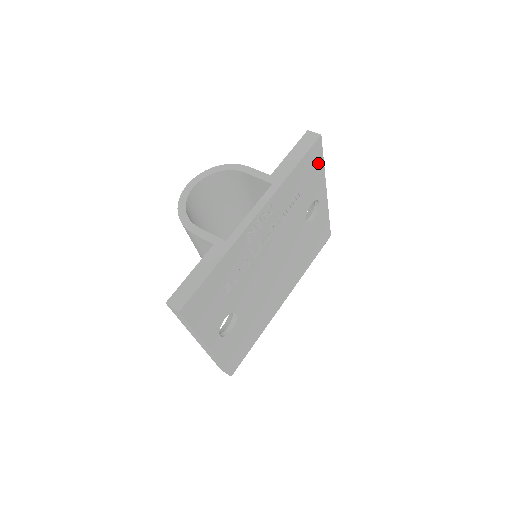
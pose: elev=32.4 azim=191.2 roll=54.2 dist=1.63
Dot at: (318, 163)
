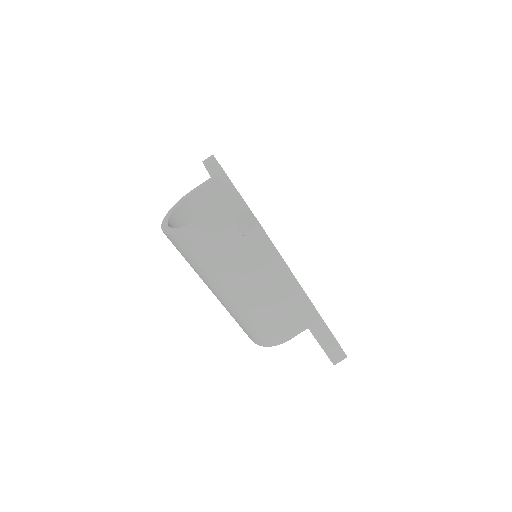
Dot at: occluded
